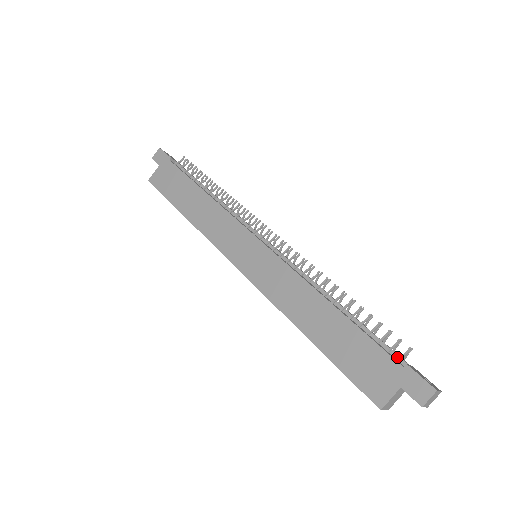
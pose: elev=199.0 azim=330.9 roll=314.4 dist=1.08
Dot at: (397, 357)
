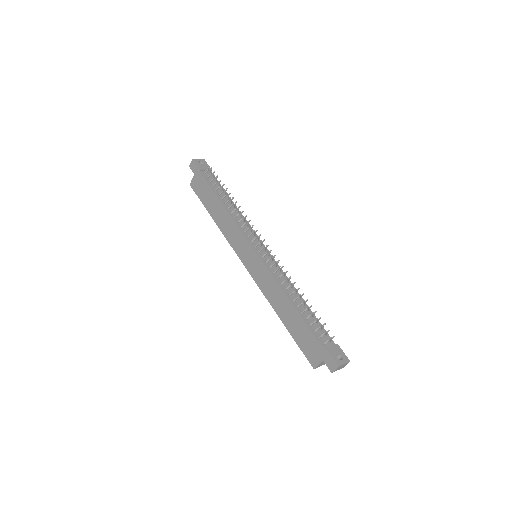
Dot at: (325, 341)
